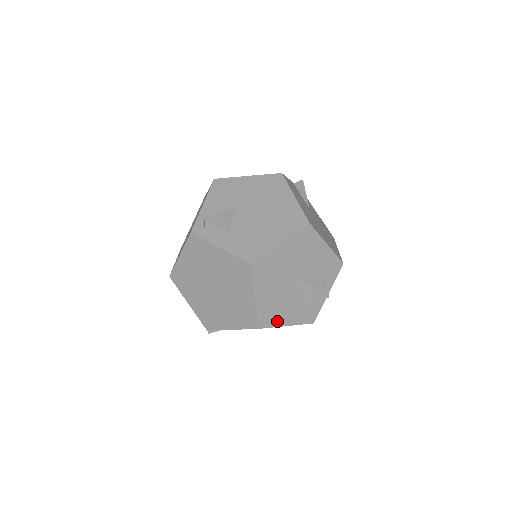
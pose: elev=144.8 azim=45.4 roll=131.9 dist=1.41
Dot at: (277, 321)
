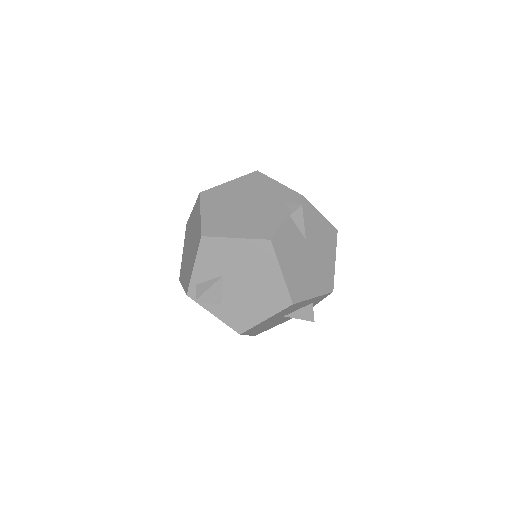
Dot at: (271, 327)
